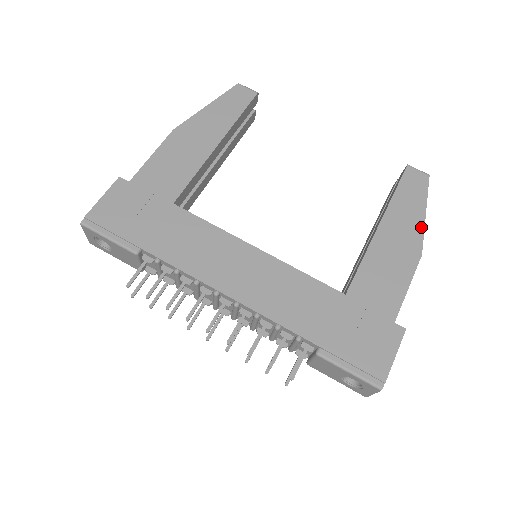
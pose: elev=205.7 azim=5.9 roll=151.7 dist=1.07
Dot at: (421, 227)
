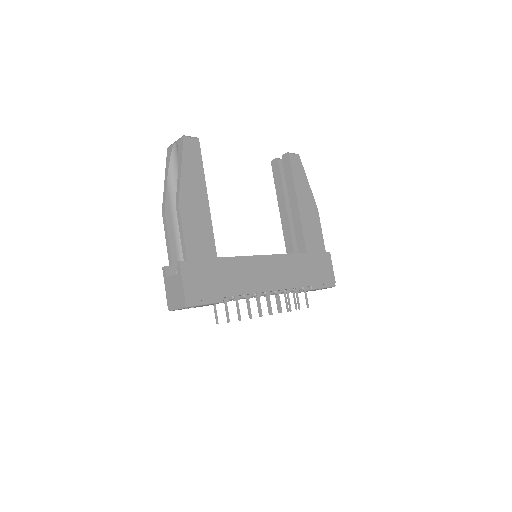
Dot at: (311, 192)
